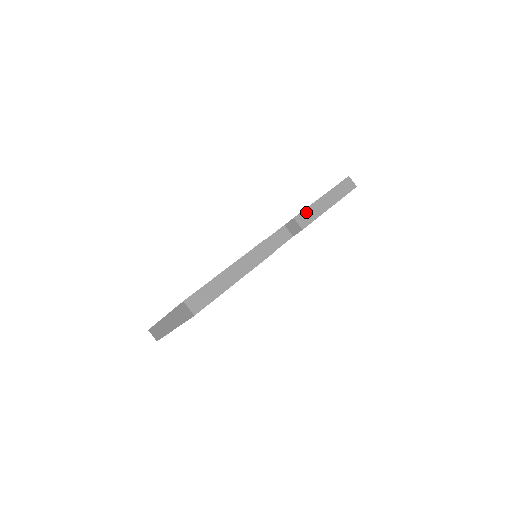
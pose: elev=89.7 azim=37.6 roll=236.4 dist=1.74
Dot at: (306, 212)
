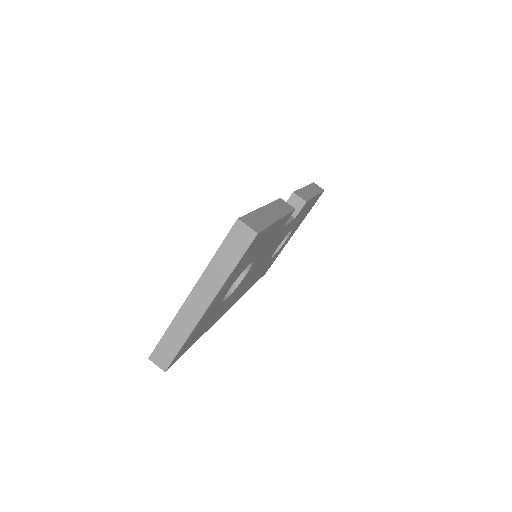
Dot at: (300, 192)
